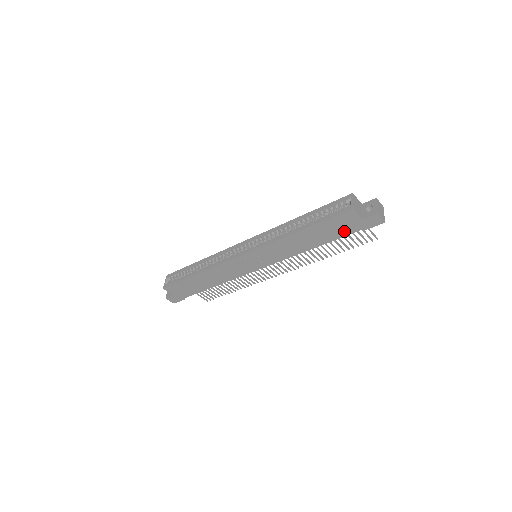
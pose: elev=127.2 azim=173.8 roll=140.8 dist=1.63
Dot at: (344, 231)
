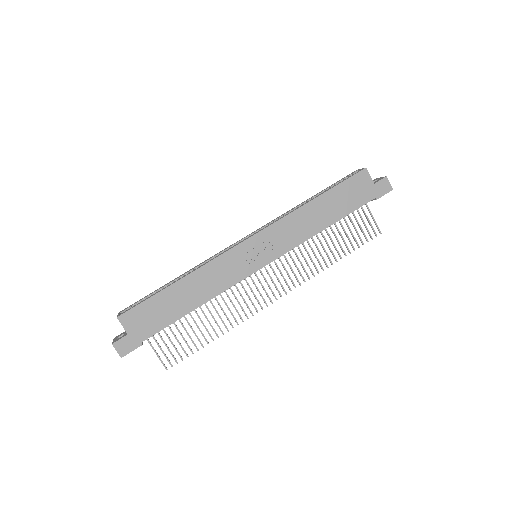
Dot at: (357, 200)
